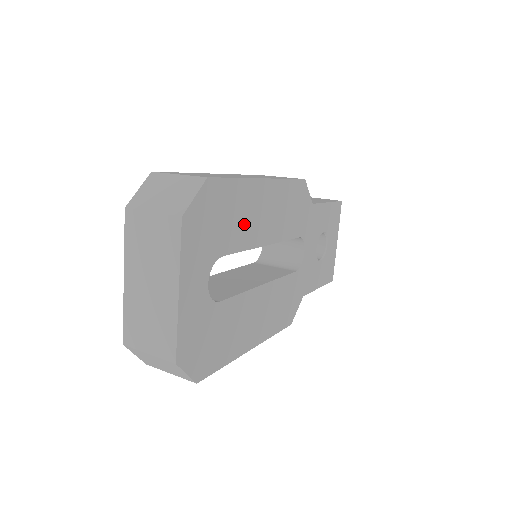
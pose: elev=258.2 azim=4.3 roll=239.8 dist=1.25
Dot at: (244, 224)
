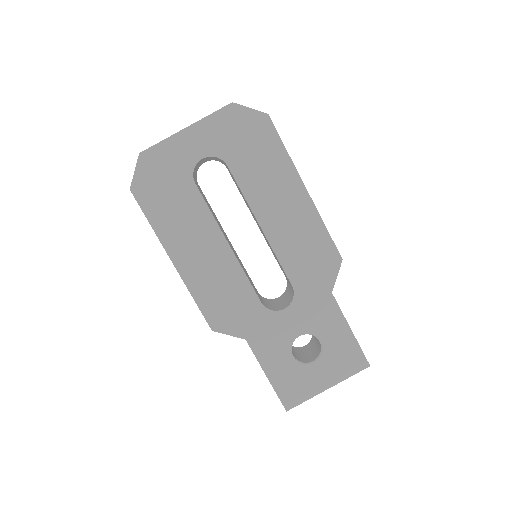
Dot at: (261, 180)
